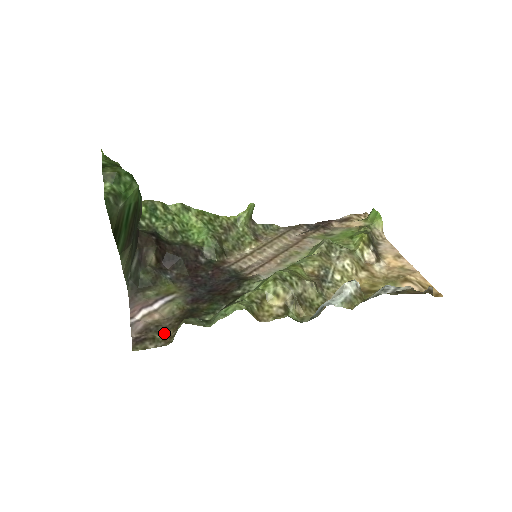
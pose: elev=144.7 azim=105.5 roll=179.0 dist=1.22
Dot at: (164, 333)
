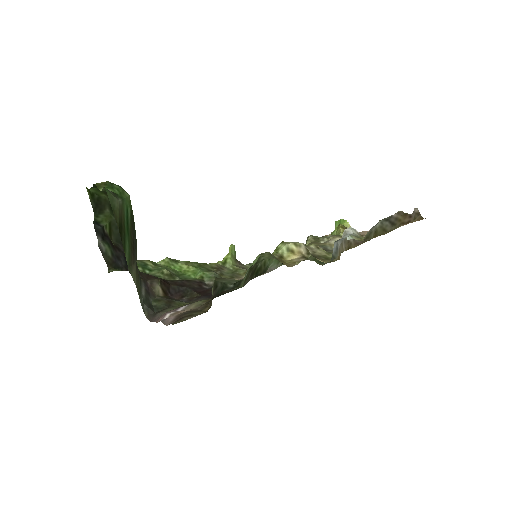
Dot at: (199, 311)
